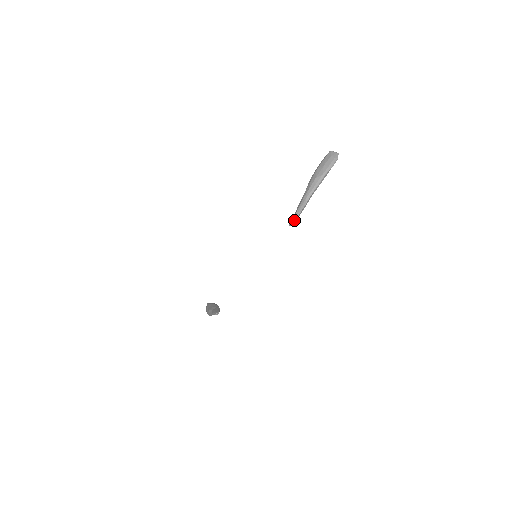
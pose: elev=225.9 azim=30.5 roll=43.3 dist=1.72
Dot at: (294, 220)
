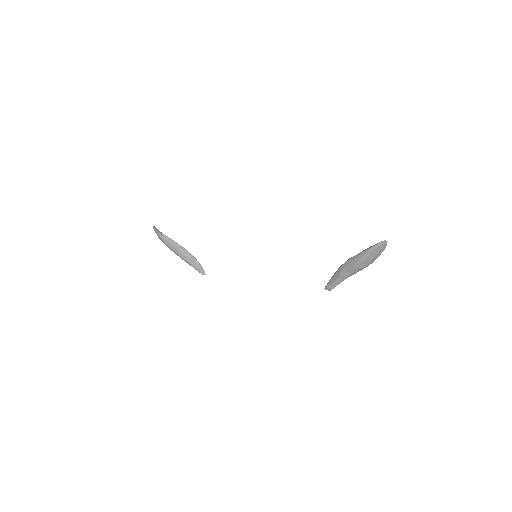
Dot at: (332, 288)
